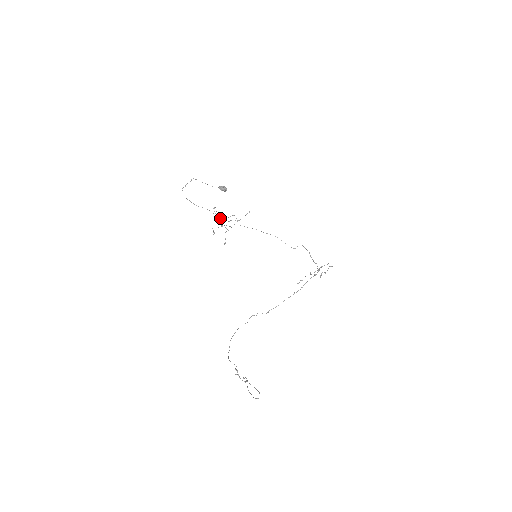
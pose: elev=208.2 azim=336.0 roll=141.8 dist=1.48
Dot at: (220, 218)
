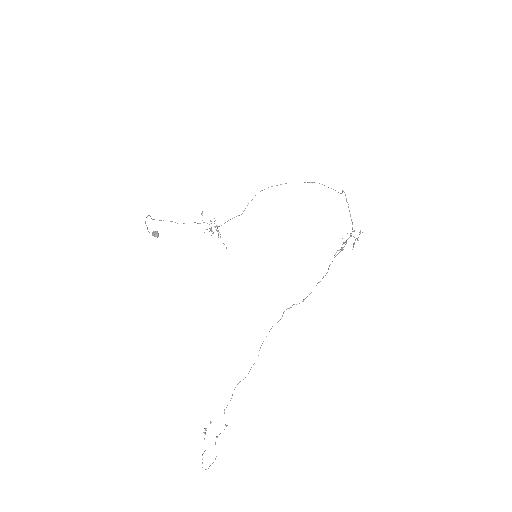
Dot at: occluded
